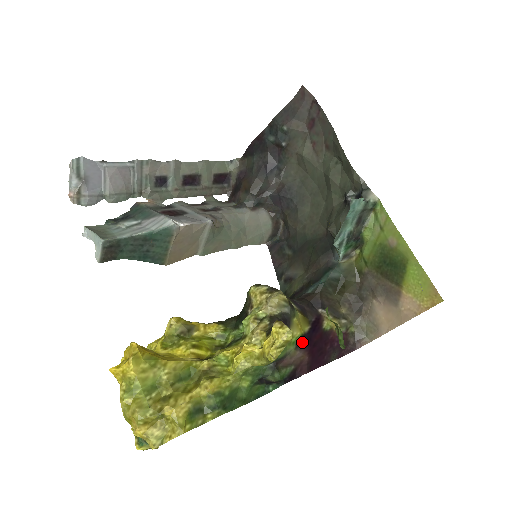
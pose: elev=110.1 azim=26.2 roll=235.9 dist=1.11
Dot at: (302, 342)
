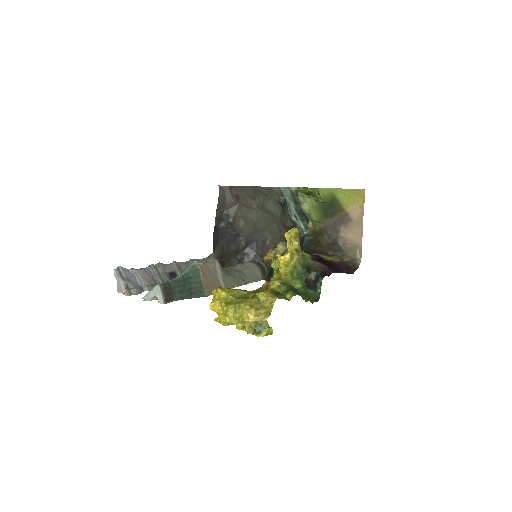
Dot at: (315, 260)
